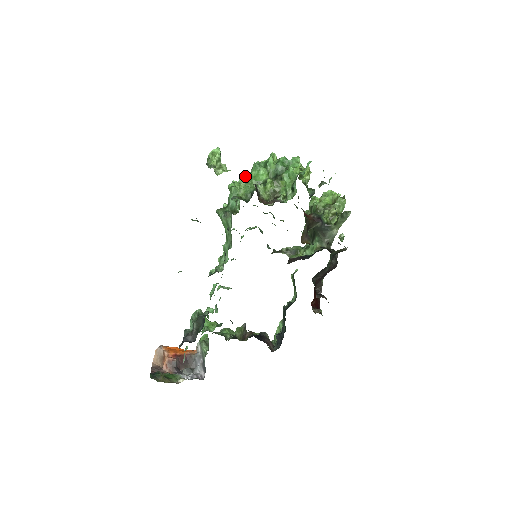
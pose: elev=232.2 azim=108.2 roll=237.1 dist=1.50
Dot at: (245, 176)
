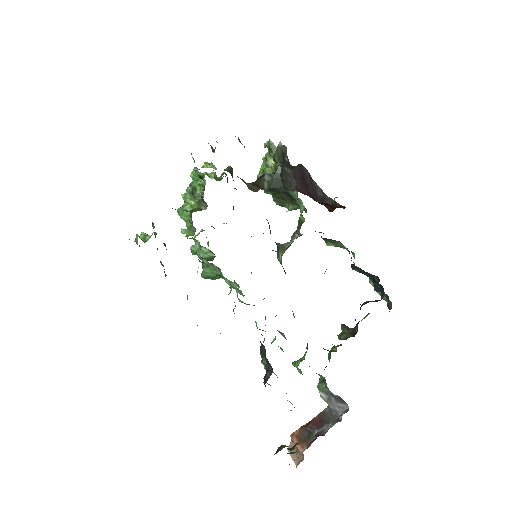
Dot at: (196, 235)
